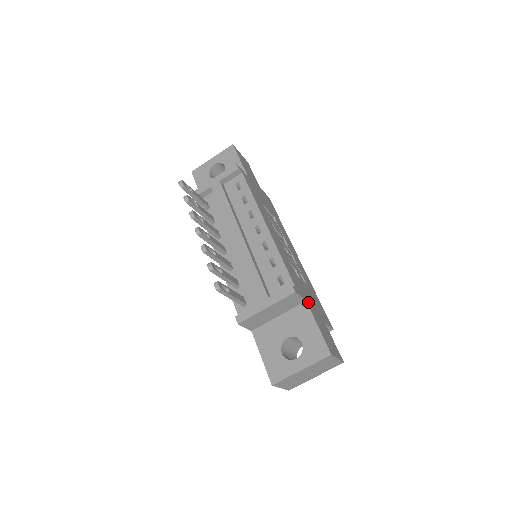
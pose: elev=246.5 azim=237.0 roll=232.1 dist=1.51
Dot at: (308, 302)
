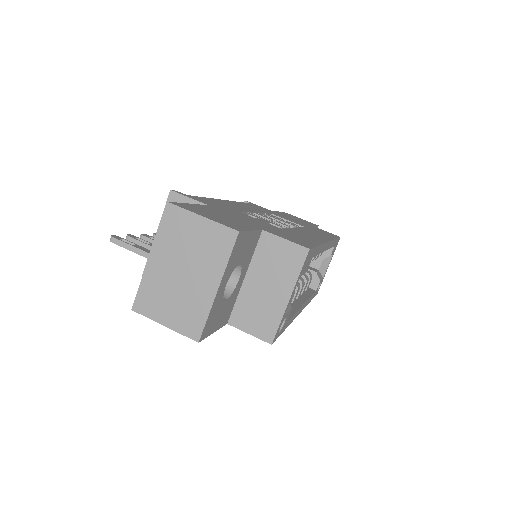
Dot at: (218, 209)
